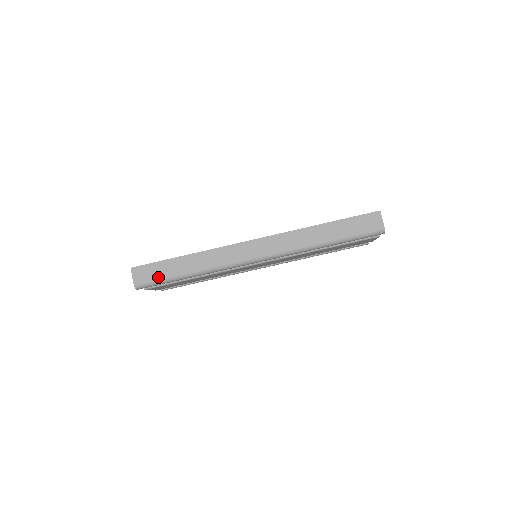
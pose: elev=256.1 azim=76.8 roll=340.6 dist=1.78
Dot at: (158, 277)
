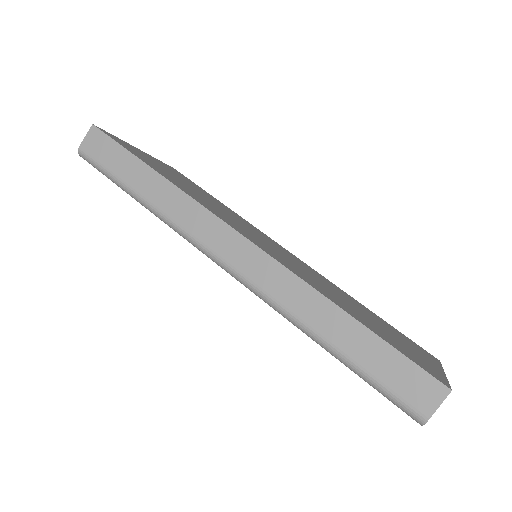
Dot at: (106, 165)
